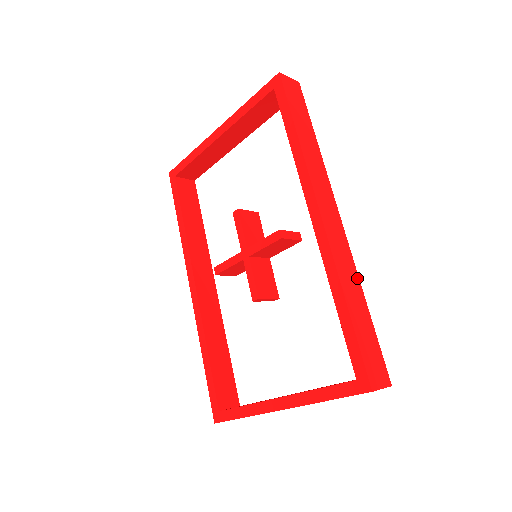
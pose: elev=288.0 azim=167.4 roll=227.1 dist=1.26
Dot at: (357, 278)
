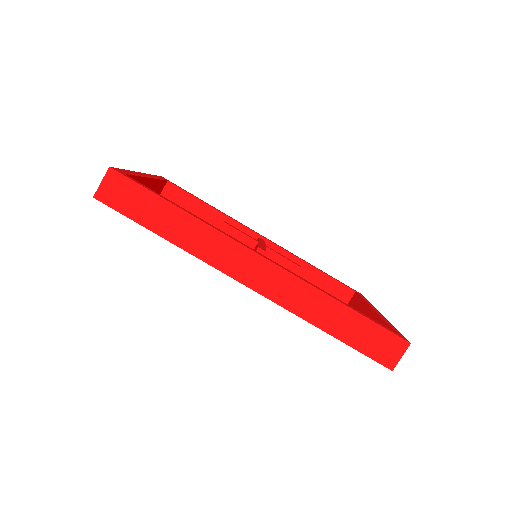
Dot at: (320, 294)
